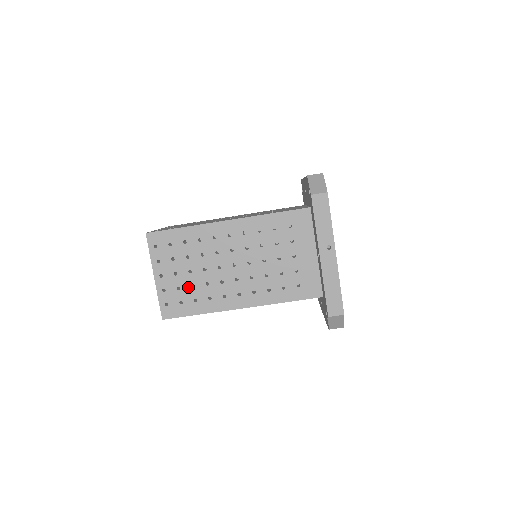
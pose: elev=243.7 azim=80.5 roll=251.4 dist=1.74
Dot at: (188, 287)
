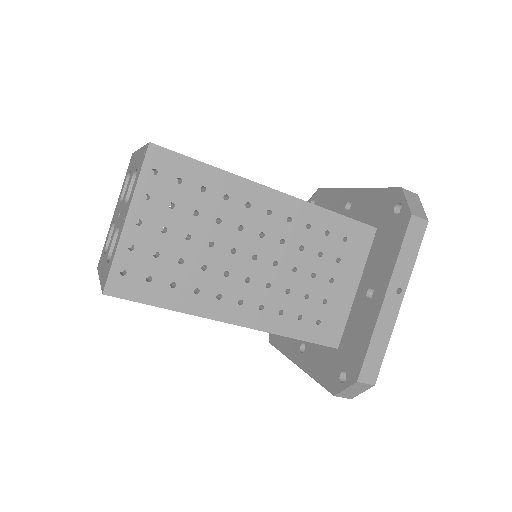
Dot at: (173, 259)
